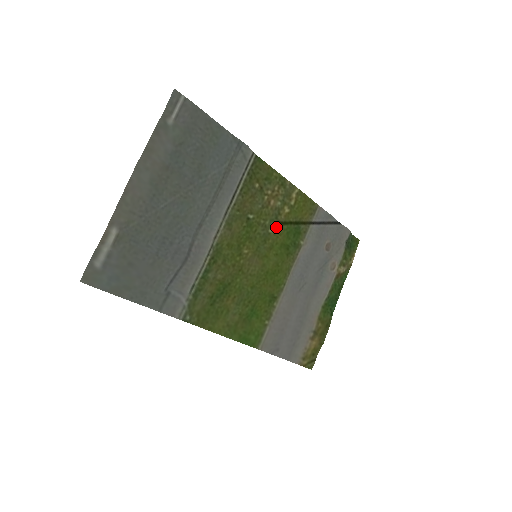
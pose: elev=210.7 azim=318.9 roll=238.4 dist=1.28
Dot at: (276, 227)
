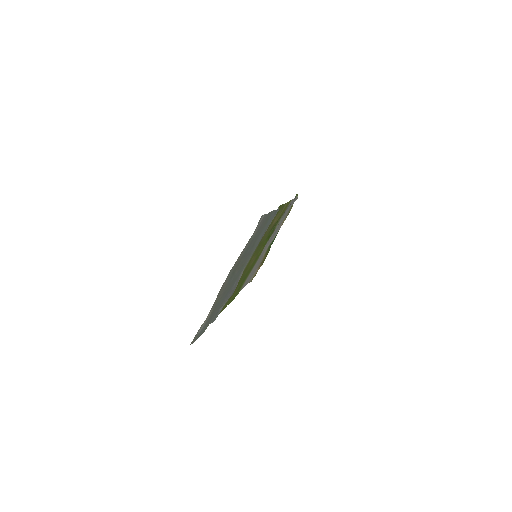
Dot at: (269, 232)
